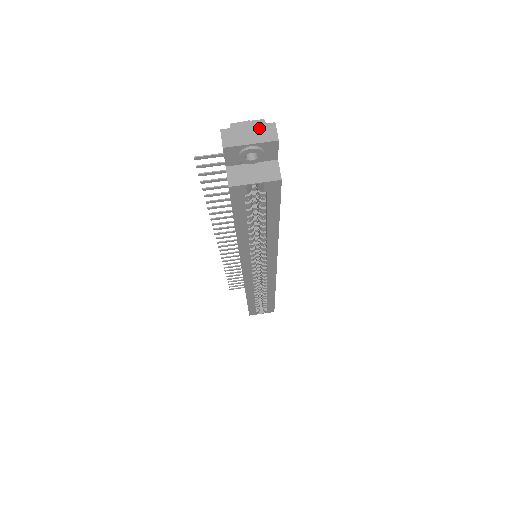
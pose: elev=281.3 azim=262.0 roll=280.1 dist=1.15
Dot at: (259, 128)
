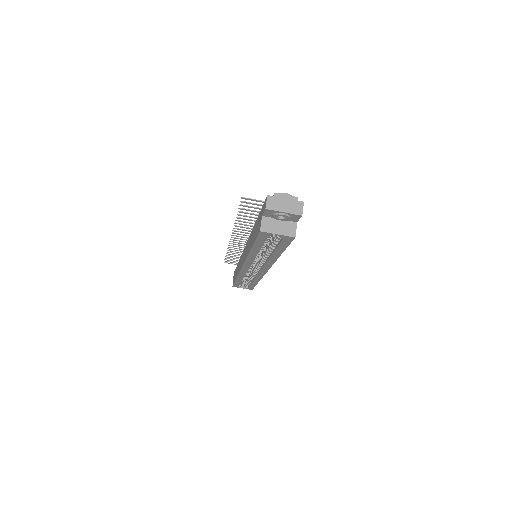
Dot at: (292, 202)
